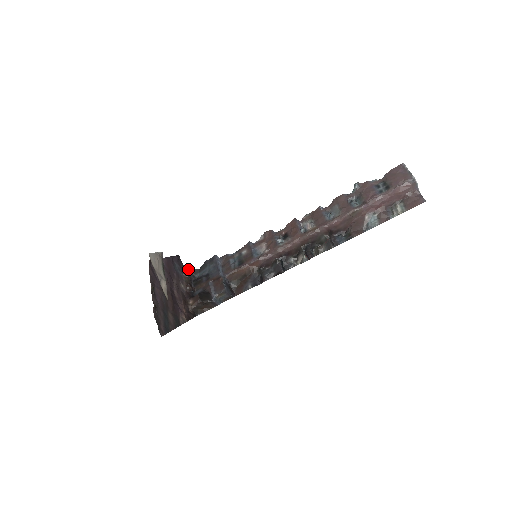
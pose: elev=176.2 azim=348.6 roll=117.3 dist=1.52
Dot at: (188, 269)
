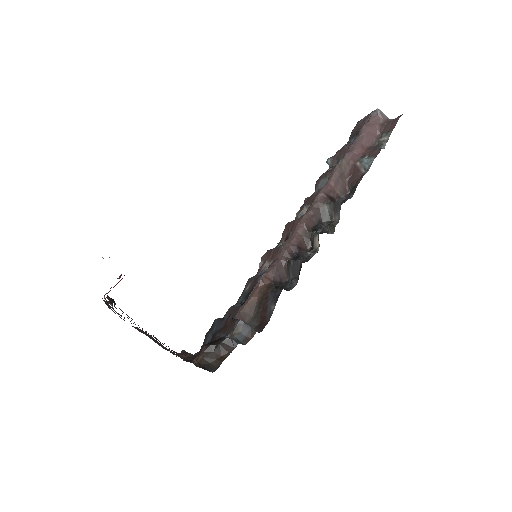
Dot at: occluded
